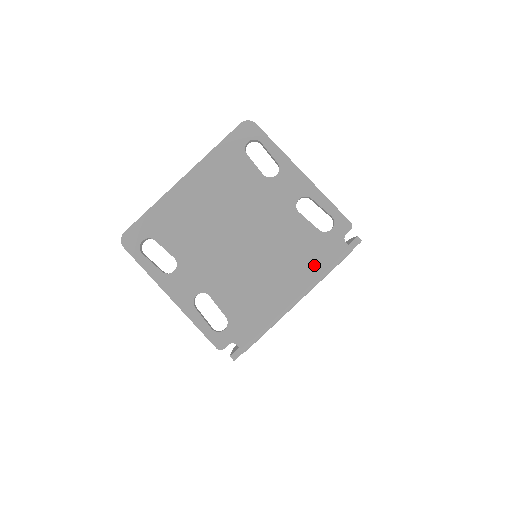
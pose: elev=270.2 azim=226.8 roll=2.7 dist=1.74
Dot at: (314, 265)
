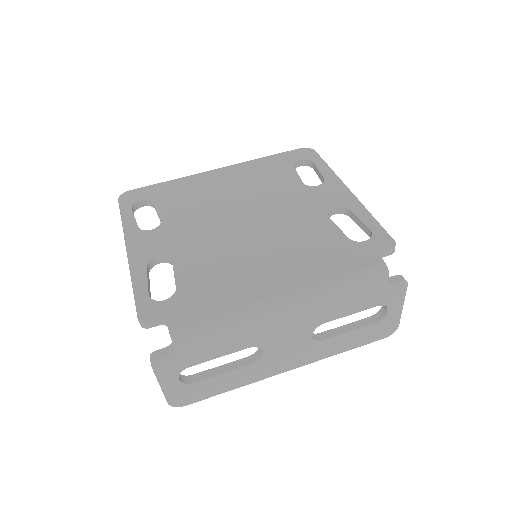
Dot at: (326, 268)
